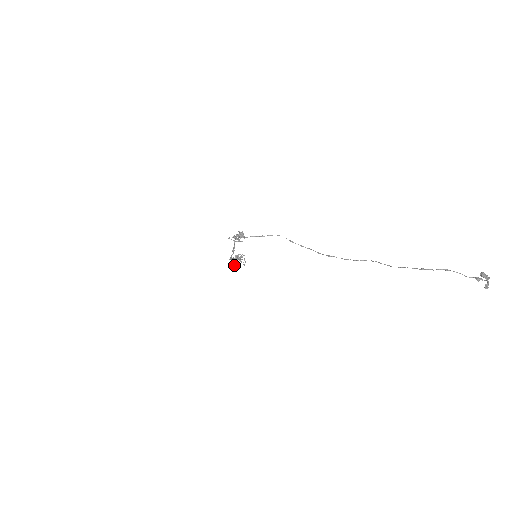
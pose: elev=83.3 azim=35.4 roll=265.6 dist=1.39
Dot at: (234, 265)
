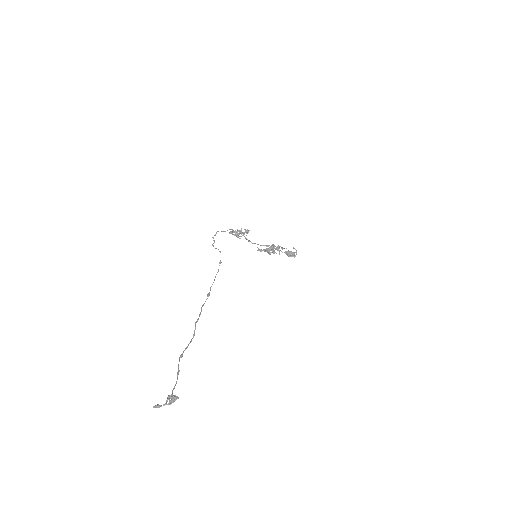
Dot at: (267, 252)
